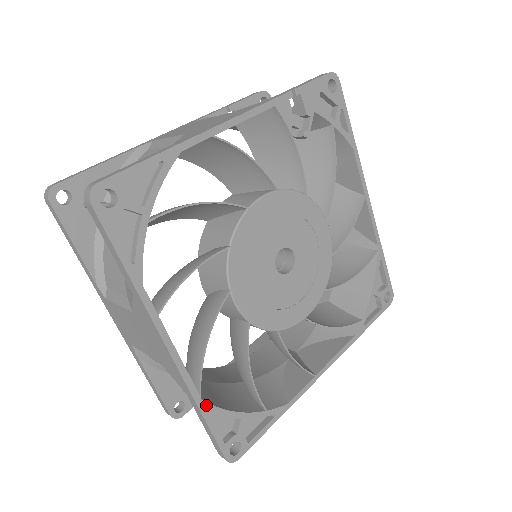
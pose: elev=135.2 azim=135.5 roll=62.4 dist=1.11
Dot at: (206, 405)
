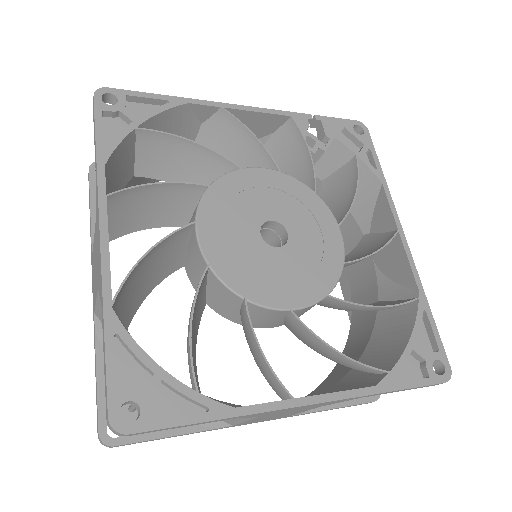
Dot at: (115, 319)
